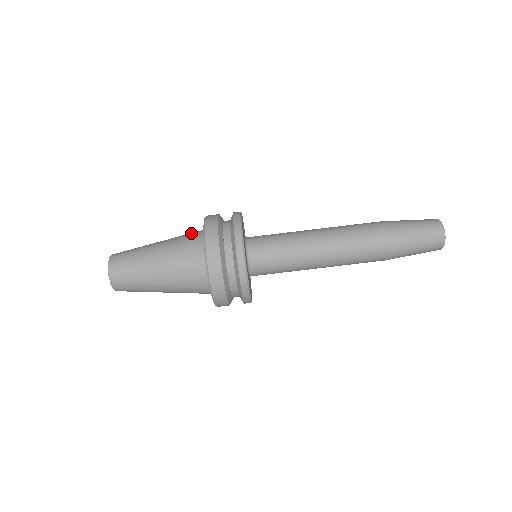
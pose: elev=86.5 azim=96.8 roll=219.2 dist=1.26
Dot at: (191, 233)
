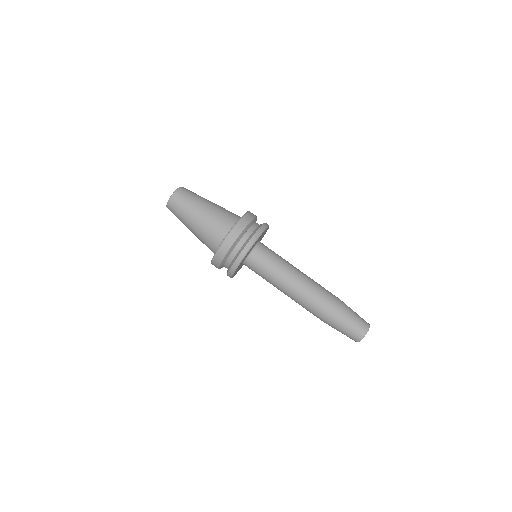
Dot at: occluded
